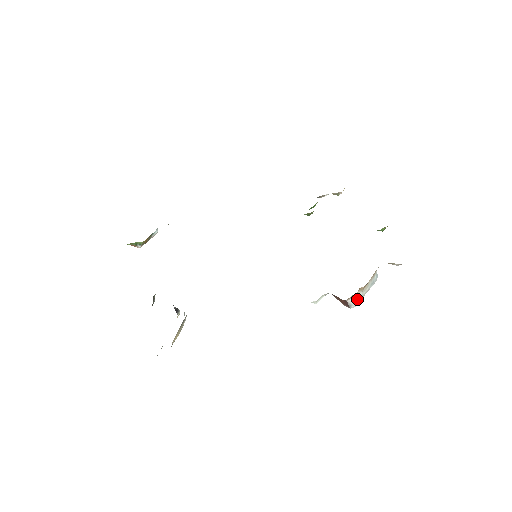
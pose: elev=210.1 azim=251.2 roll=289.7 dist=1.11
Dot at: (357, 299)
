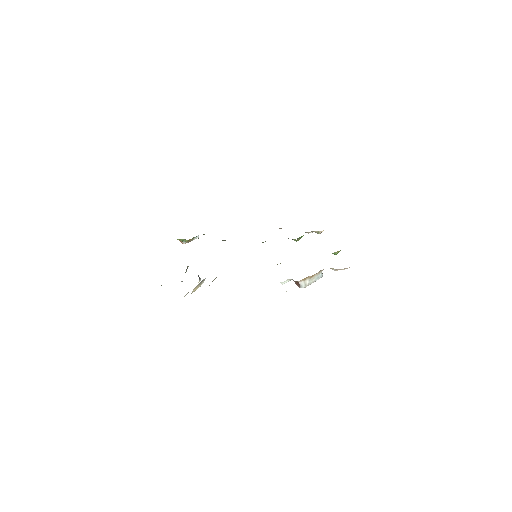
Dot at: (306, 283)
